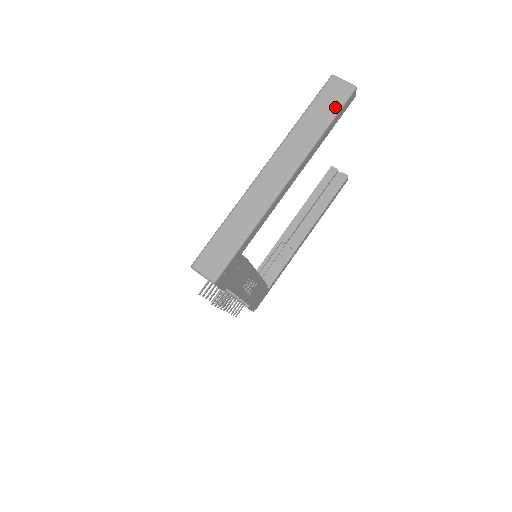
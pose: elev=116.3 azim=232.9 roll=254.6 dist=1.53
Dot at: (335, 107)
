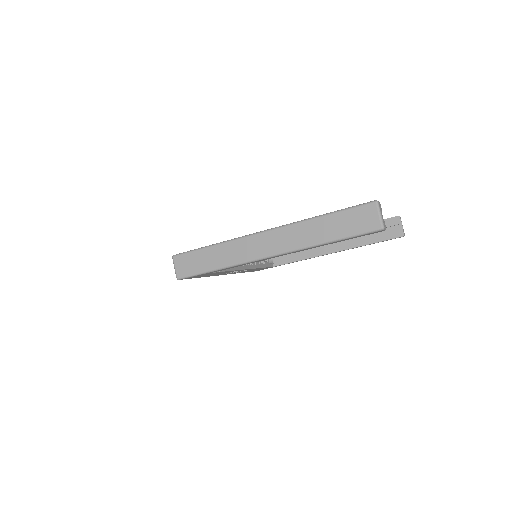
Dot at: (352, 231)
